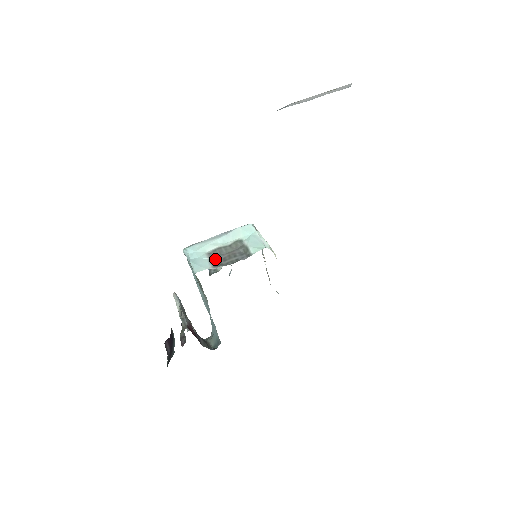
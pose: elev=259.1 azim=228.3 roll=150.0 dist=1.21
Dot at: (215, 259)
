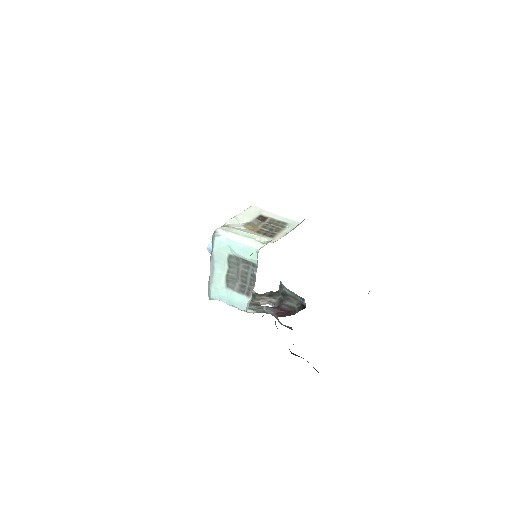
Dot at: (238, 288)
